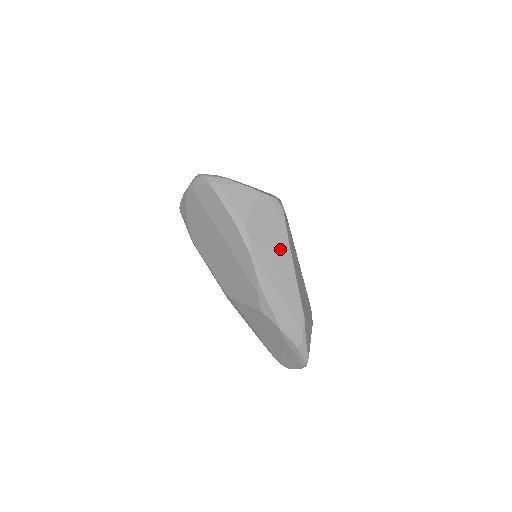
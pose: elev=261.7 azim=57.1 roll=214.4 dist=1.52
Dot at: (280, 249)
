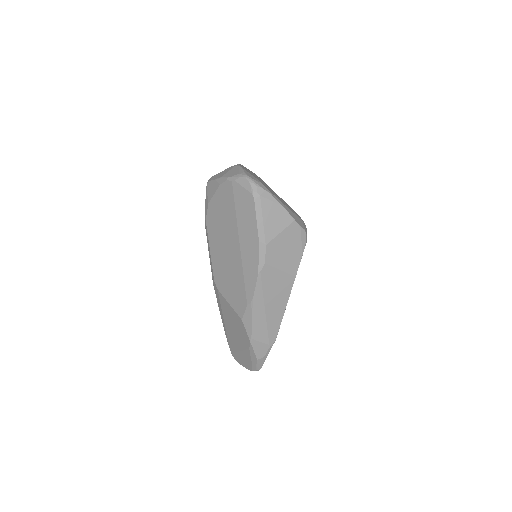
Dot at: (286, 278)
